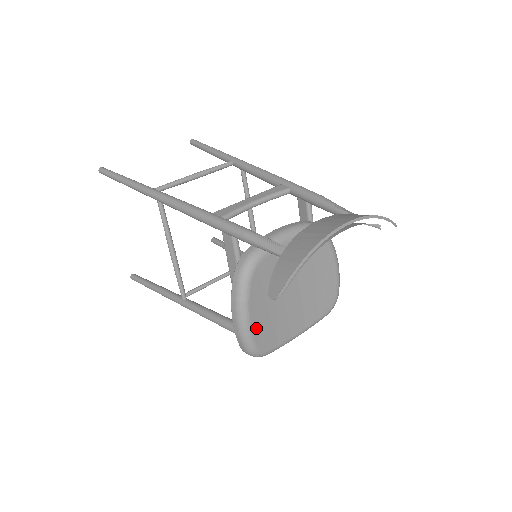
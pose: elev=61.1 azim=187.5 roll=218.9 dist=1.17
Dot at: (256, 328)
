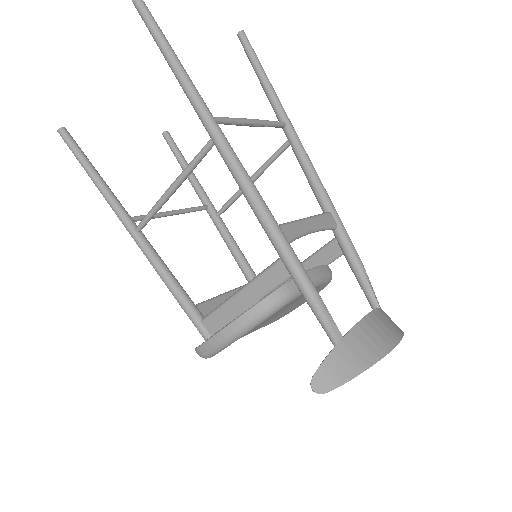
Dot at: occluded
